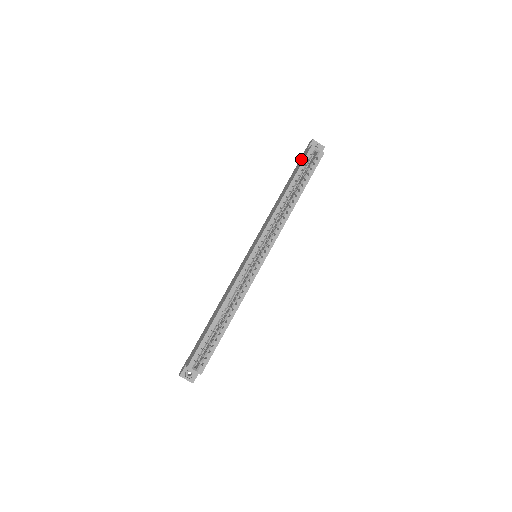
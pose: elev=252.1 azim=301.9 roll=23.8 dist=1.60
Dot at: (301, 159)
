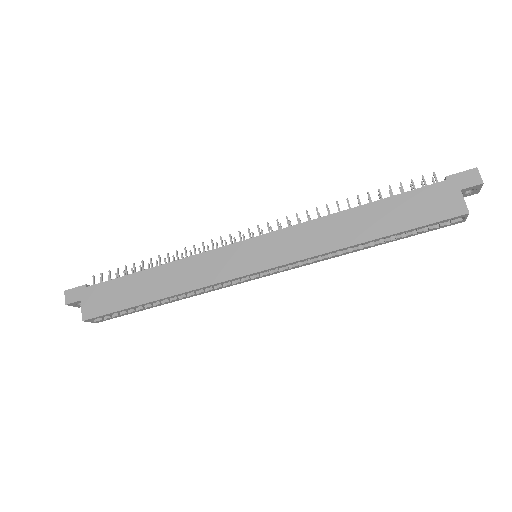
Dot at: (436, 197)
